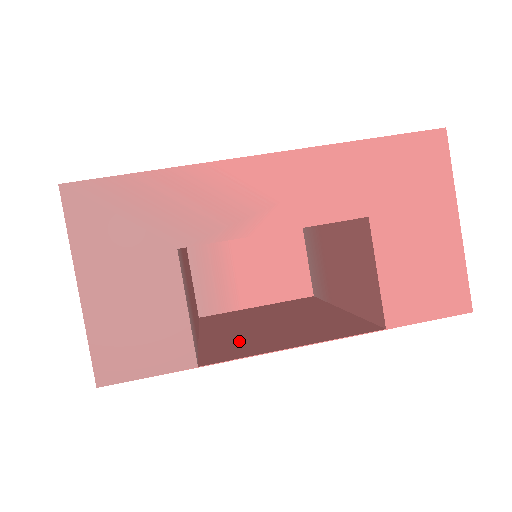
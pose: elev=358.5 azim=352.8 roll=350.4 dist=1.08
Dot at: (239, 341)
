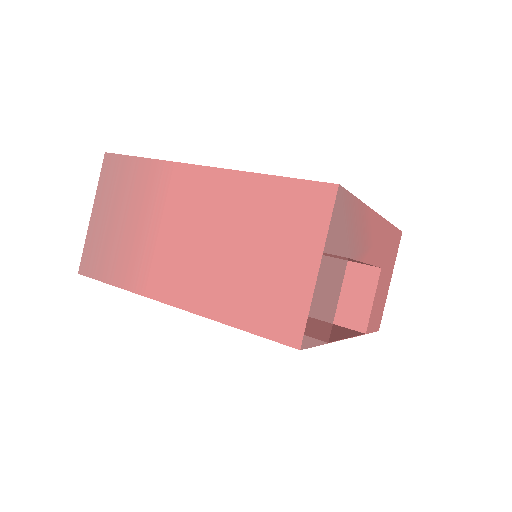
Dot at: occluded
